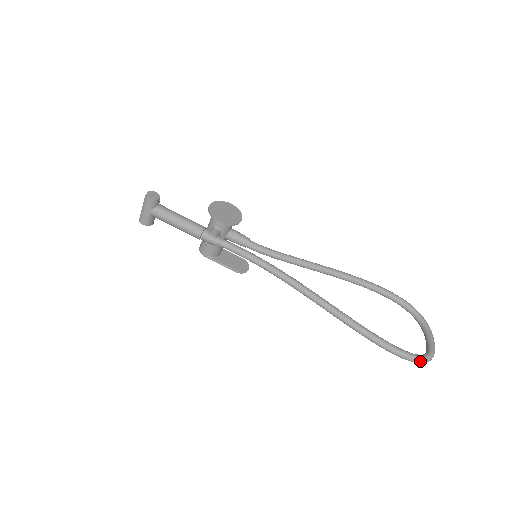
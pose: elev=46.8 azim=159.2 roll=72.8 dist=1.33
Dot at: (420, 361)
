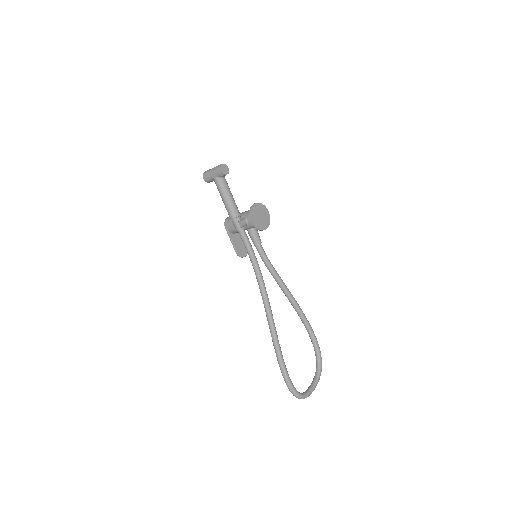
Dot at: (295, 395)
